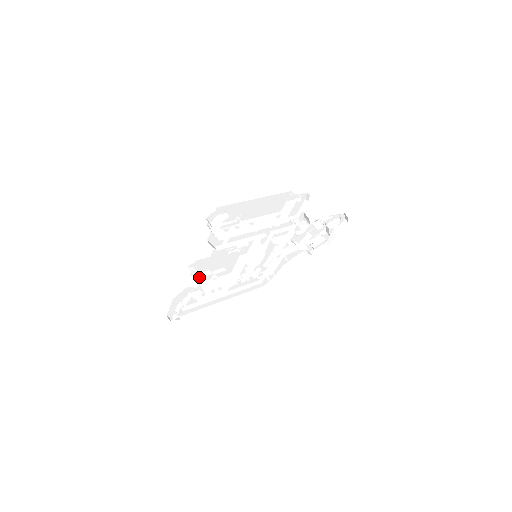
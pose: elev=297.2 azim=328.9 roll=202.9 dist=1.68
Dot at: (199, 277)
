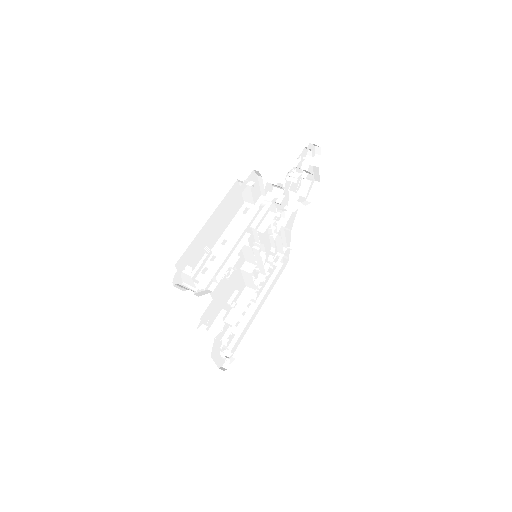
Dot at: (217, 325)
